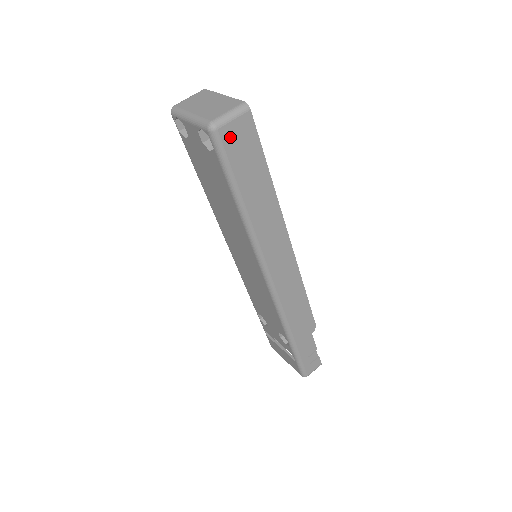
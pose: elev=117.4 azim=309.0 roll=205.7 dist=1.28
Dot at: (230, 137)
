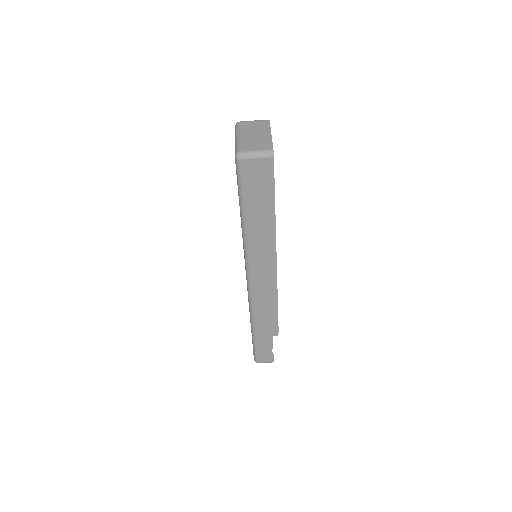
Dot at: (250, 169)
